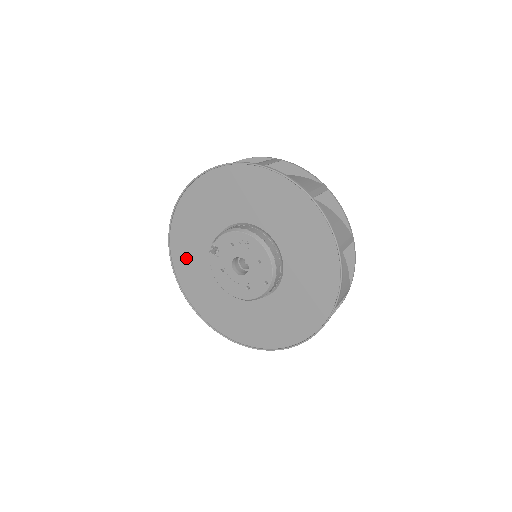
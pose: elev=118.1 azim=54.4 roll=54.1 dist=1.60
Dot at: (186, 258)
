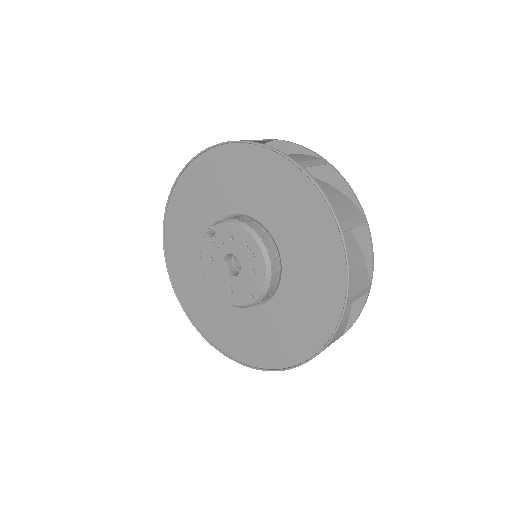
Dot at: (181, 223)
